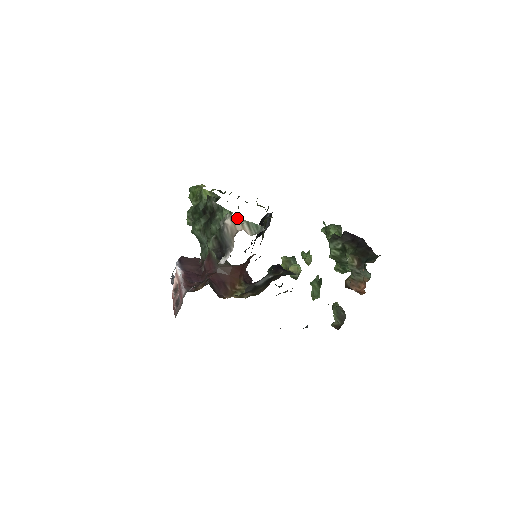
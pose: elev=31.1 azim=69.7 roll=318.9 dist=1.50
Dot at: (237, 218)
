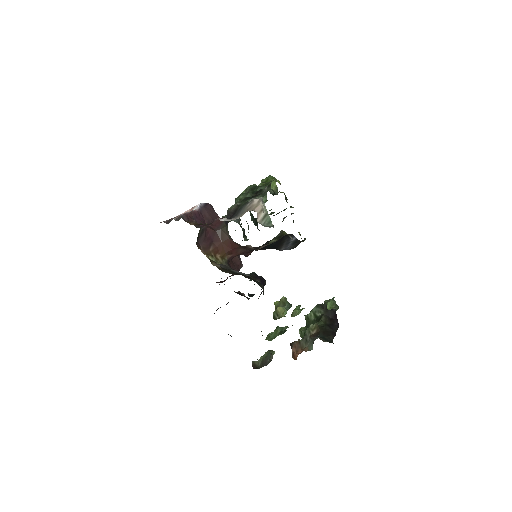
Dot at: (264, 205)
